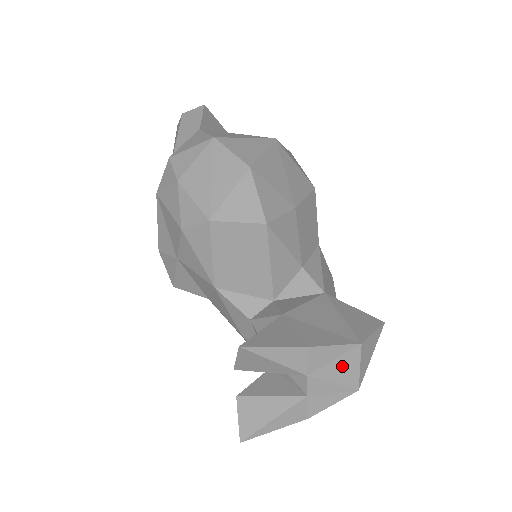
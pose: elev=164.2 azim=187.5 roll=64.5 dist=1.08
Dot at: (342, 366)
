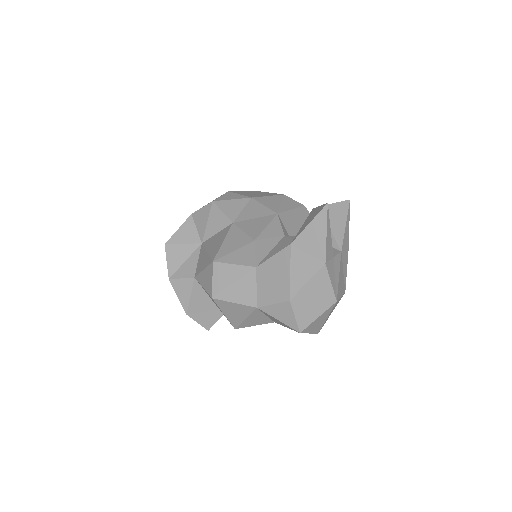
Dot at: (342, 280)
